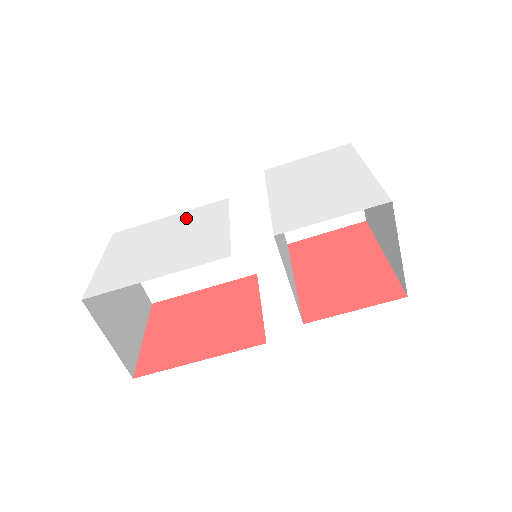
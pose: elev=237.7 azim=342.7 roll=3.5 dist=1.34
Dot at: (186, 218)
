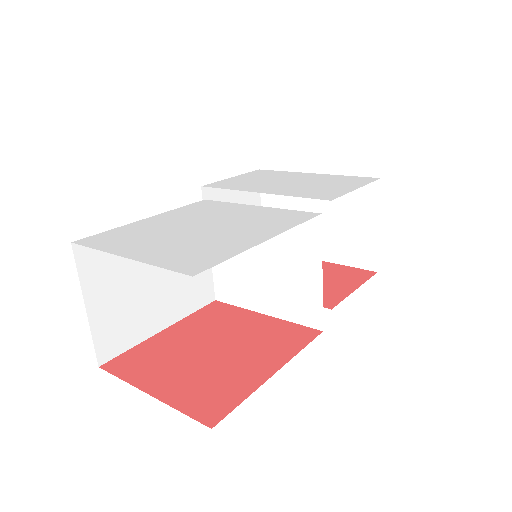
Dot at: (182, 214)
